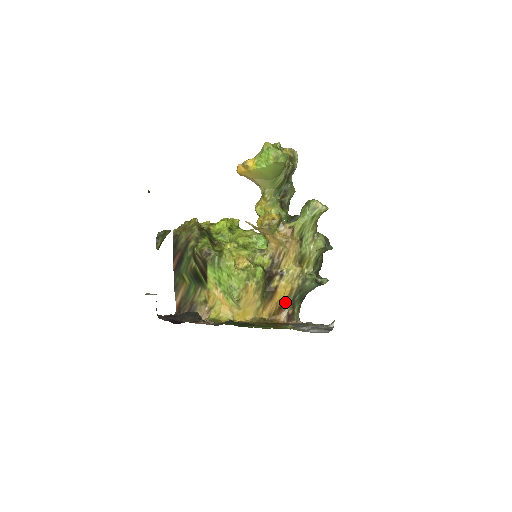
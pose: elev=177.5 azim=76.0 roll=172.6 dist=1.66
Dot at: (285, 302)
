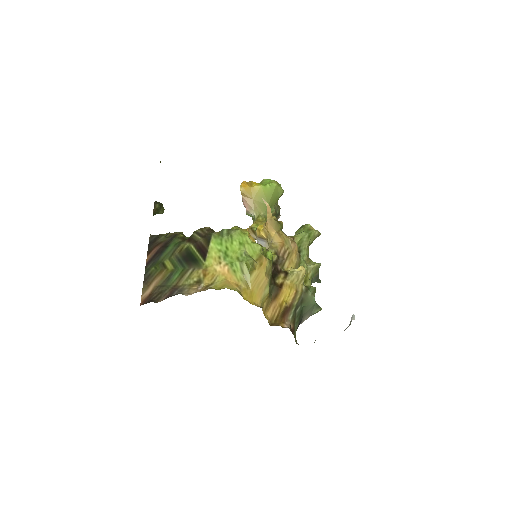
Dot at: (289, 307)
